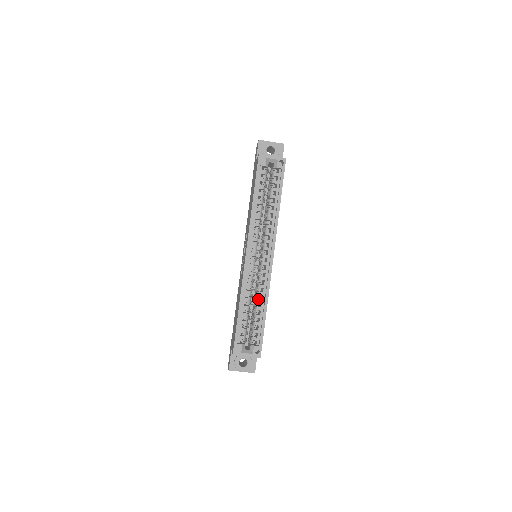
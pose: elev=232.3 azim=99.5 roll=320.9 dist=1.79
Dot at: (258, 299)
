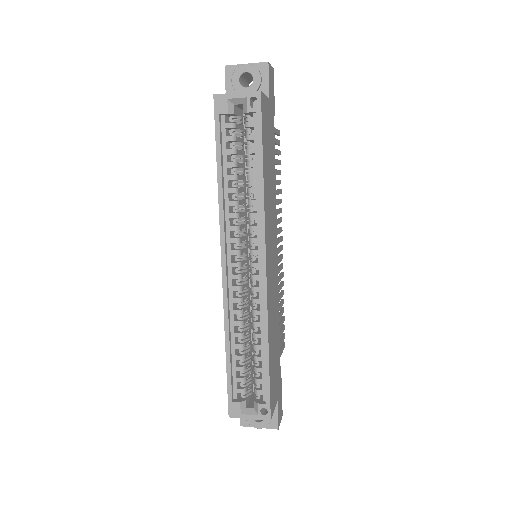
Dot at: (254, 332)
